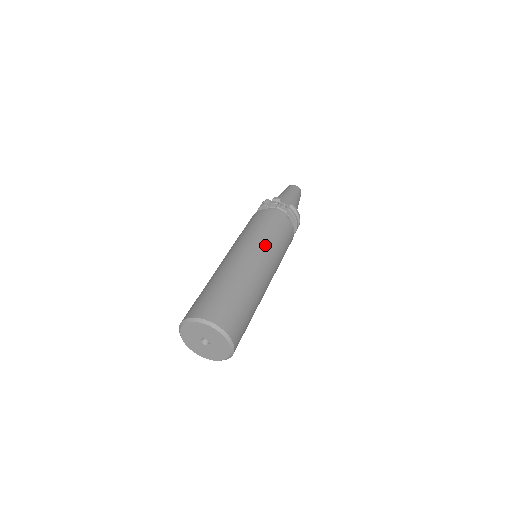
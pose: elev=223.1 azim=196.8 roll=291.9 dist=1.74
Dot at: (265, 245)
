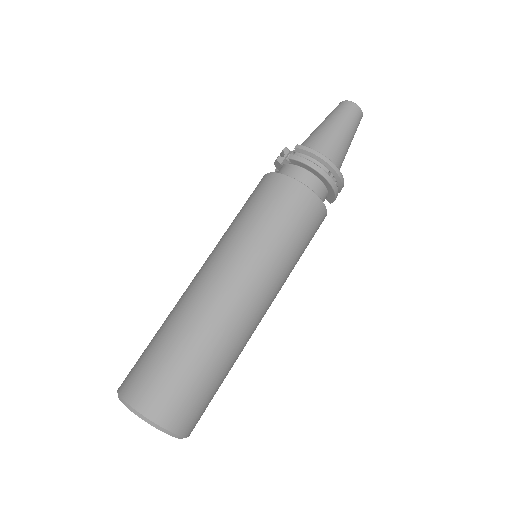
Dot at: (227, 242)
